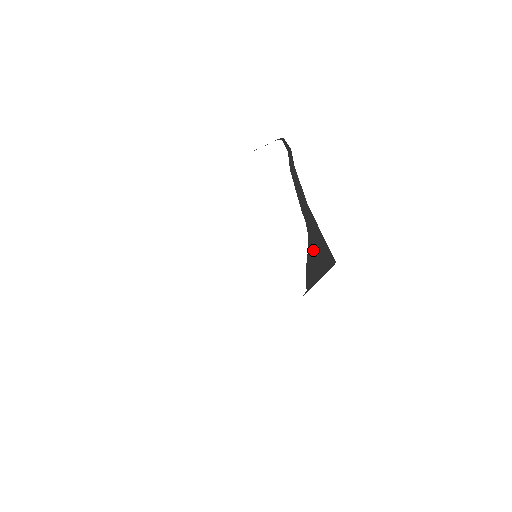
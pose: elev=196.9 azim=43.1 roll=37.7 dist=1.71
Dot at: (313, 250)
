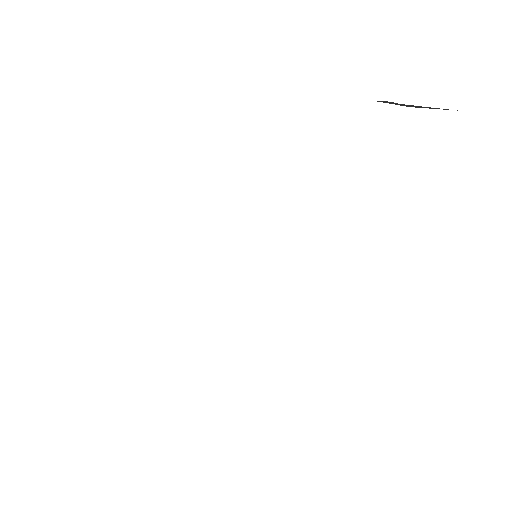
Dot at: occluded
